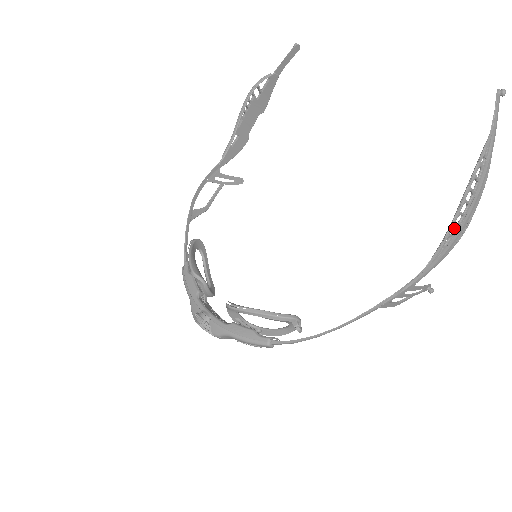
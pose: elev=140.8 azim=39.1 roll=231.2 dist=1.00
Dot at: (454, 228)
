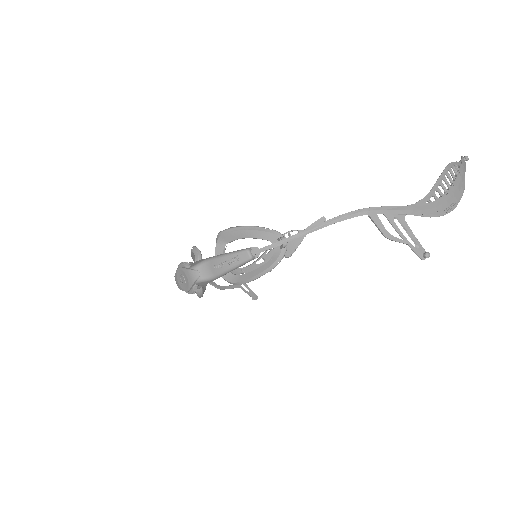
Dot at: (439, 197)
